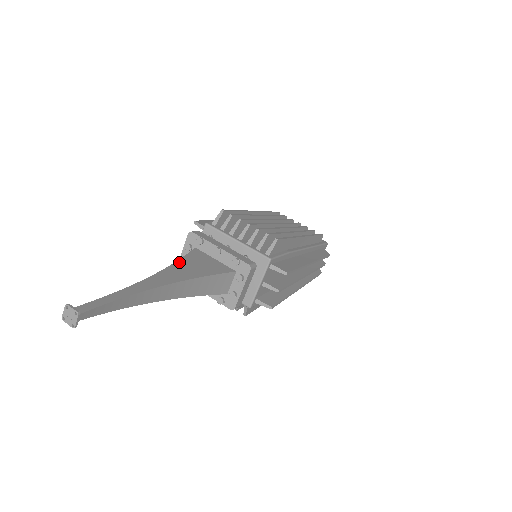
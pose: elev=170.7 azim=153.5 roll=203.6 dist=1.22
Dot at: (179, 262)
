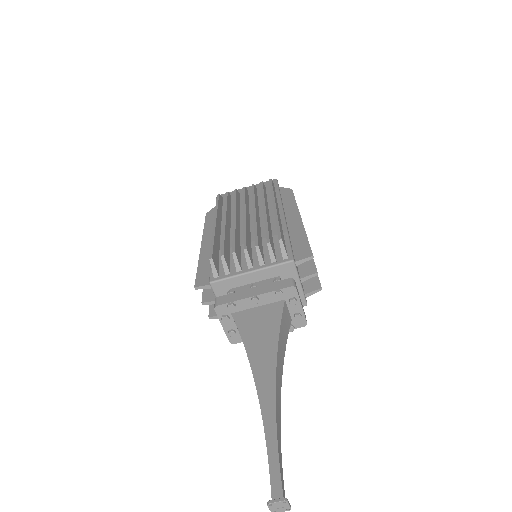
Dot at: (247, 345)
